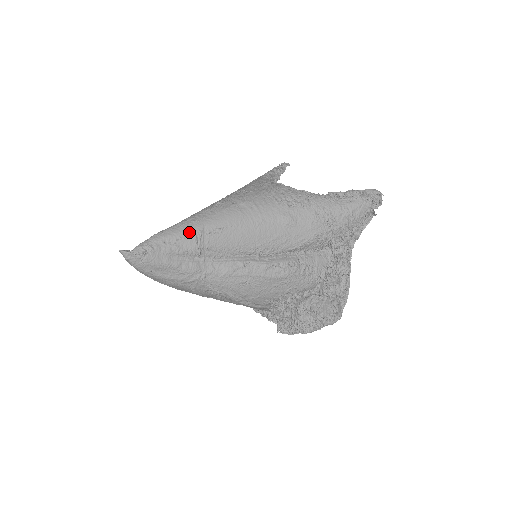
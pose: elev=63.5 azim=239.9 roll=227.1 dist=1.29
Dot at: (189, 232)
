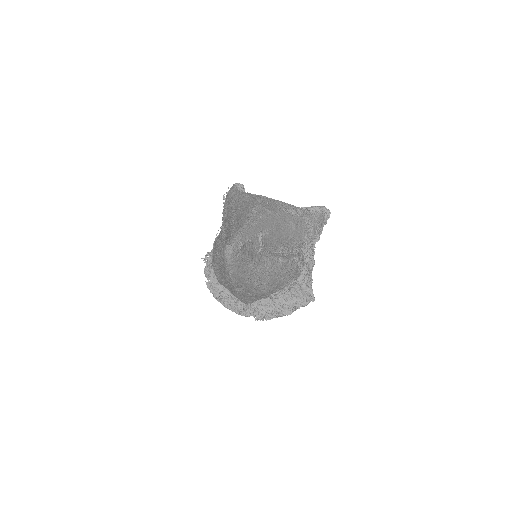
Dot at: (255, 232)
